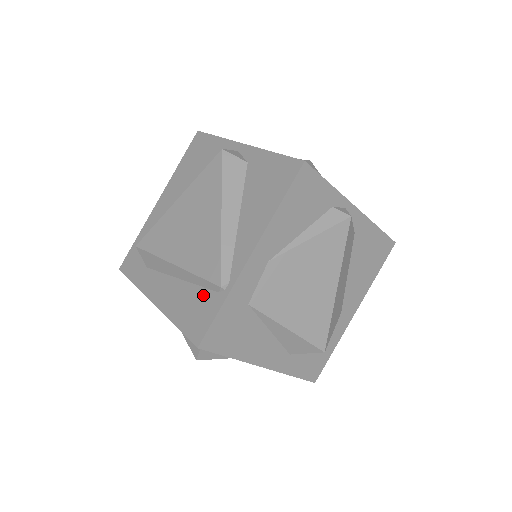
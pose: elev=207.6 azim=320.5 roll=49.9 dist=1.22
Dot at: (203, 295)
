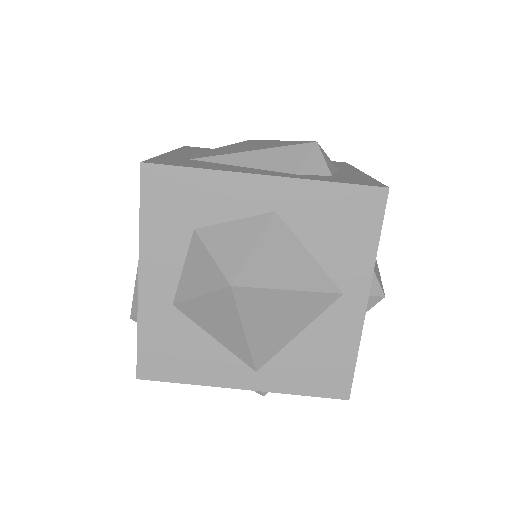
Dot at: occluded
